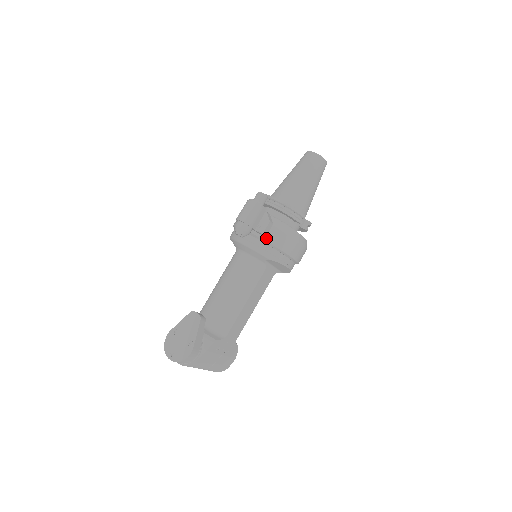
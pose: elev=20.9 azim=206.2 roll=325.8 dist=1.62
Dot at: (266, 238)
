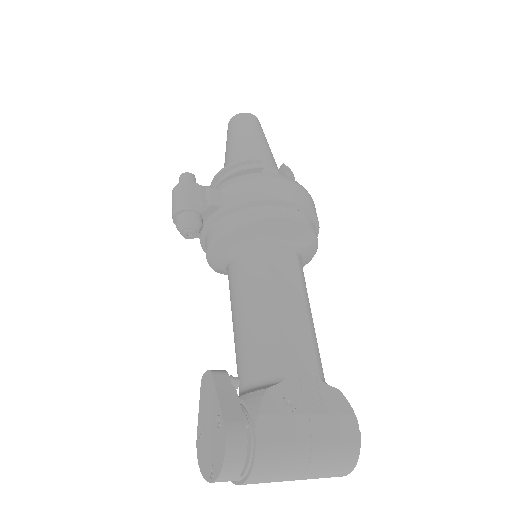
Dot at: (223, 207)
